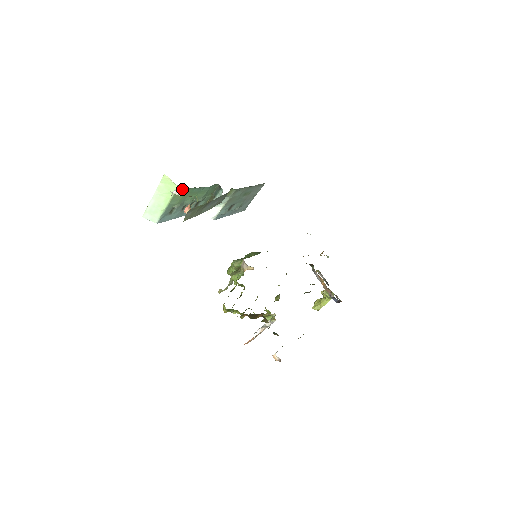
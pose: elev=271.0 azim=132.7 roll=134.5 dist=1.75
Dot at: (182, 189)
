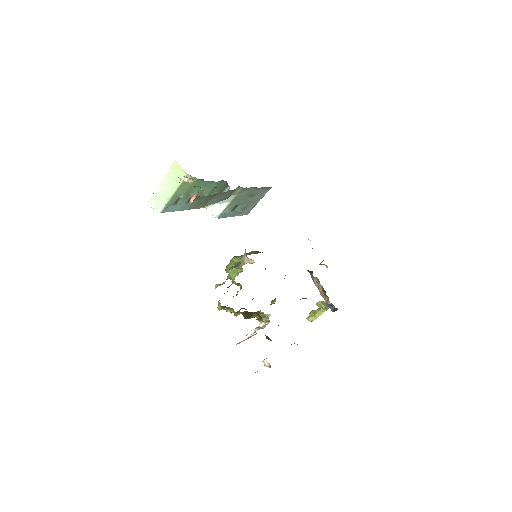
Dot at: occluded
